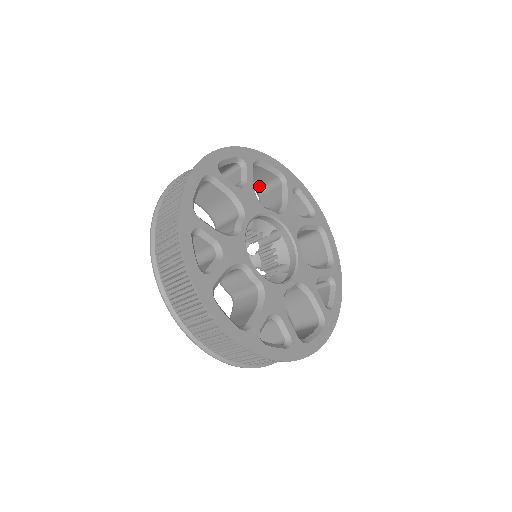
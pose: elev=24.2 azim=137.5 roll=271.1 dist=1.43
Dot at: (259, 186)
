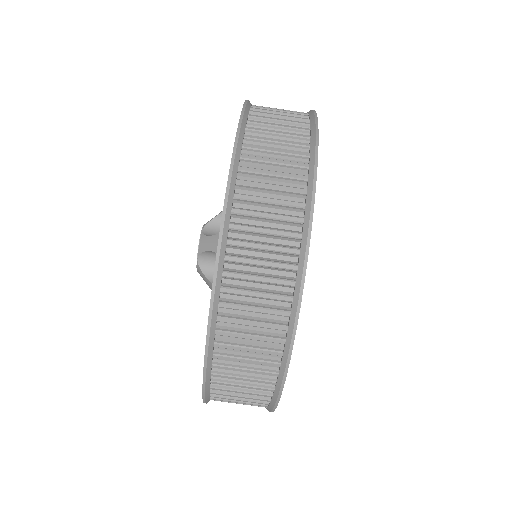
Dot at: occluded
